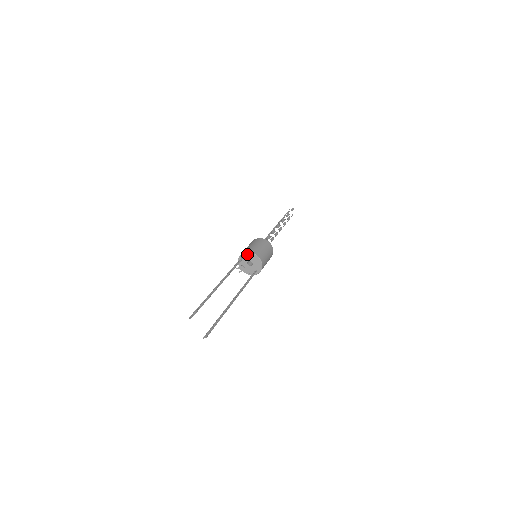
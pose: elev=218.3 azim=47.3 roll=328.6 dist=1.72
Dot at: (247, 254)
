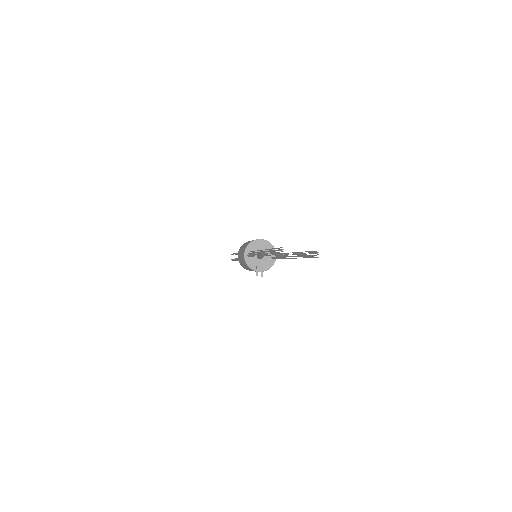
Dot at: (248, 250)
